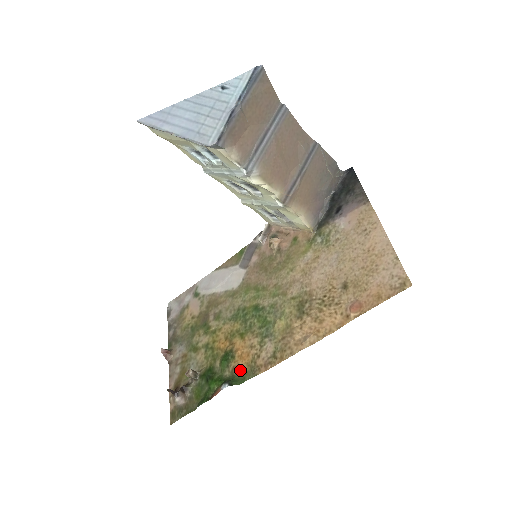
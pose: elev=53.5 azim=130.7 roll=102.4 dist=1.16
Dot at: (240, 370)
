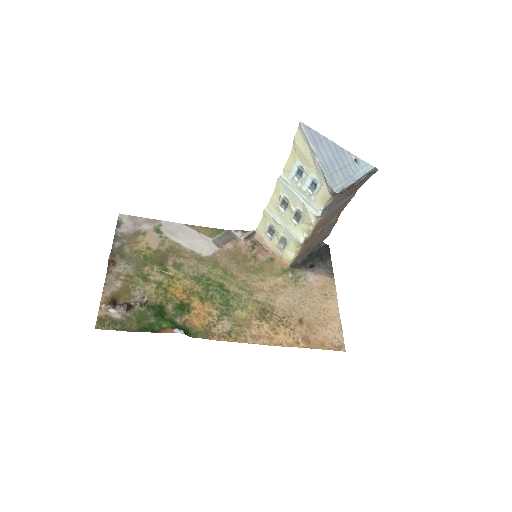
Dot at: (194, 326)
